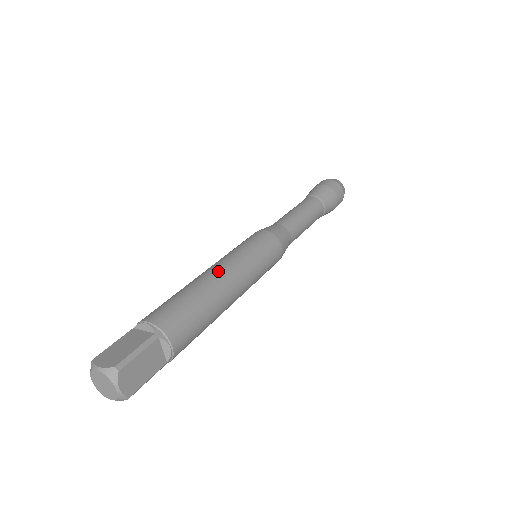
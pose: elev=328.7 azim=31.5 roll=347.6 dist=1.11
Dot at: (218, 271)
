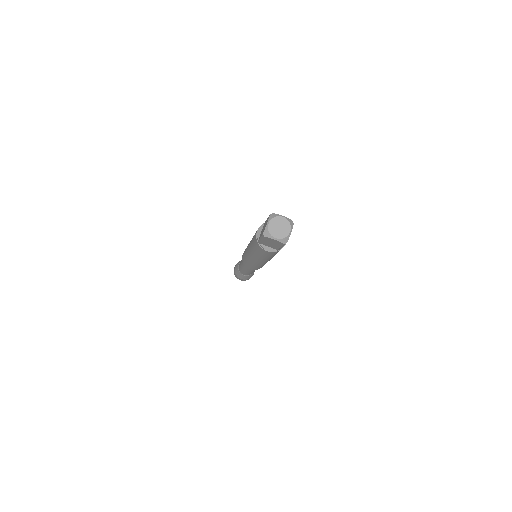
Dot at: occluded
